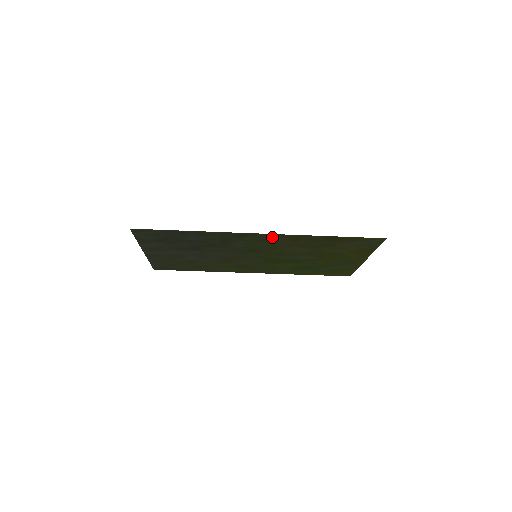
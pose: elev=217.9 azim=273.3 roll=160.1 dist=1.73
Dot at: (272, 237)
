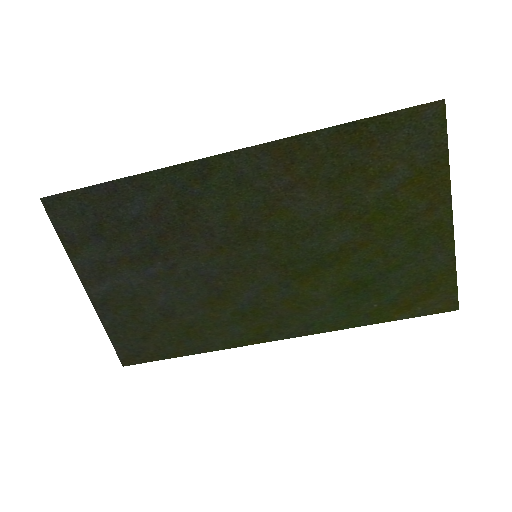
Dot at: (251, 163)
